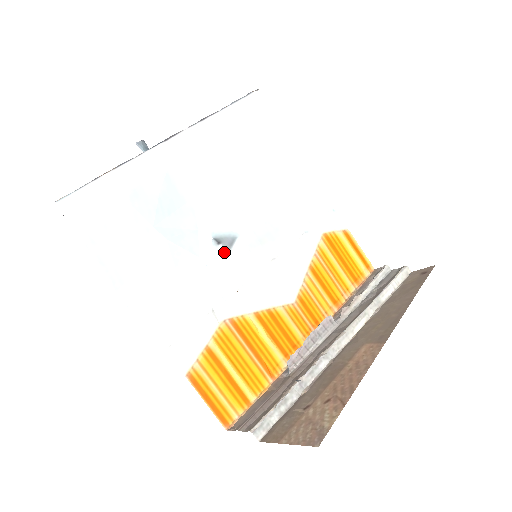
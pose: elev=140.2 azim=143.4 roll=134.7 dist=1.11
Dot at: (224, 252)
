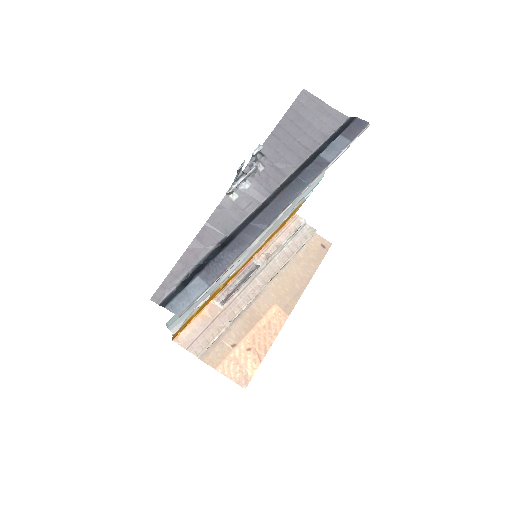
Dot at: occluded
